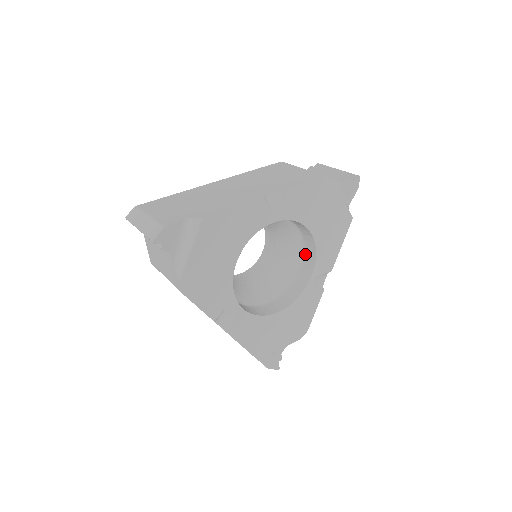
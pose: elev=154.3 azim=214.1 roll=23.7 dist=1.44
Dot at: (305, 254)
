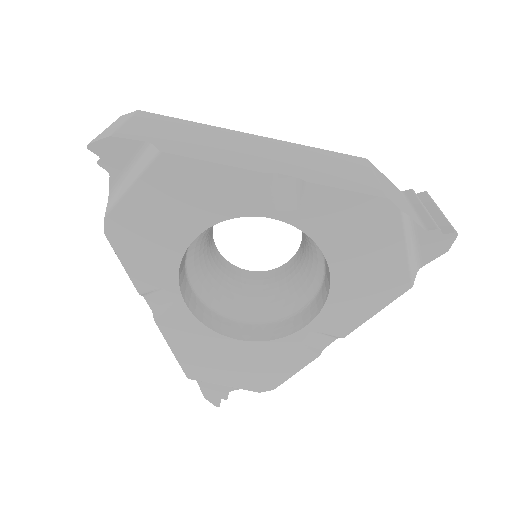
Dot at: (319, 293)
